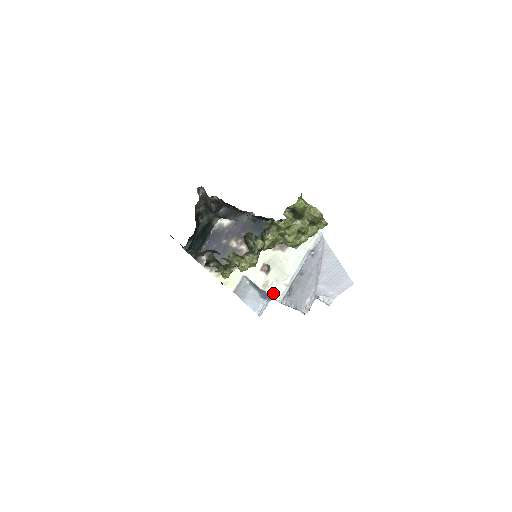
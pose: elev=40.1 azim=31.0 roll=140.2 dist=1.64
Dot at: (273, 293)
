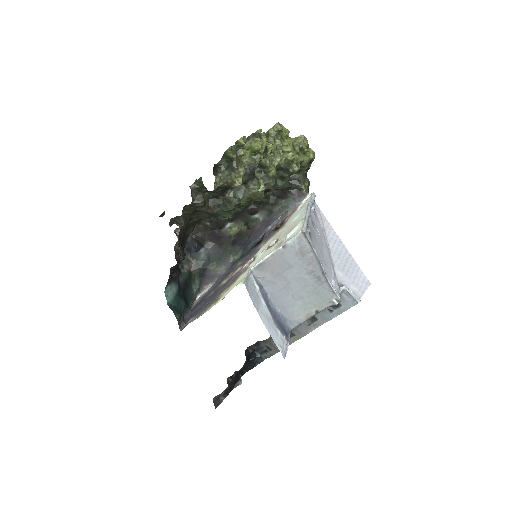
Dot at: (292, 235)
